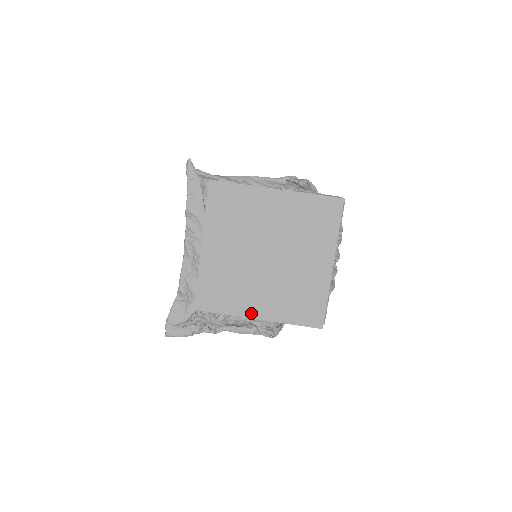
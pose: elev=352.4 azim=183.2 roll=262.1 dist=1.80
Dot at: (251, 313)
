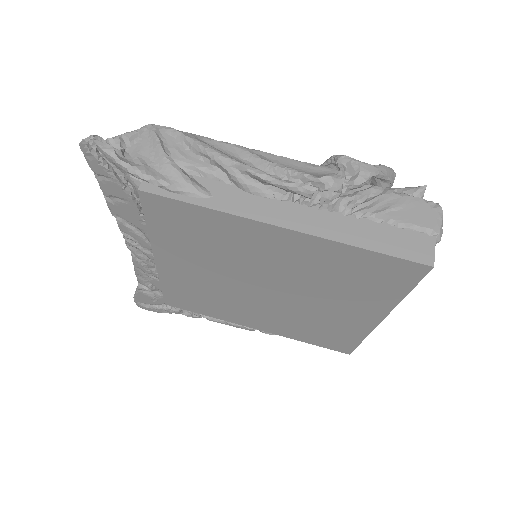
Dot at: (246, 324)
